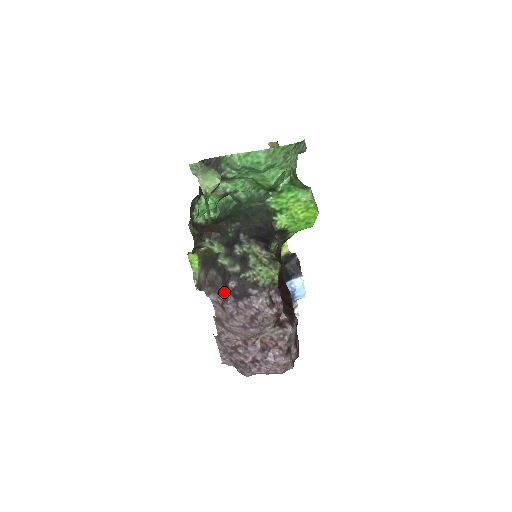
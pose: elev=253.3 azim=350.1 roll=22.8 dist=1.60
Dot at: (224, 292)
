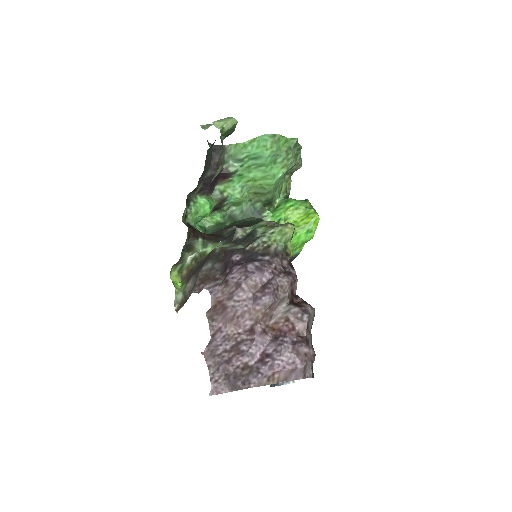
Dot at: (224, 273)
